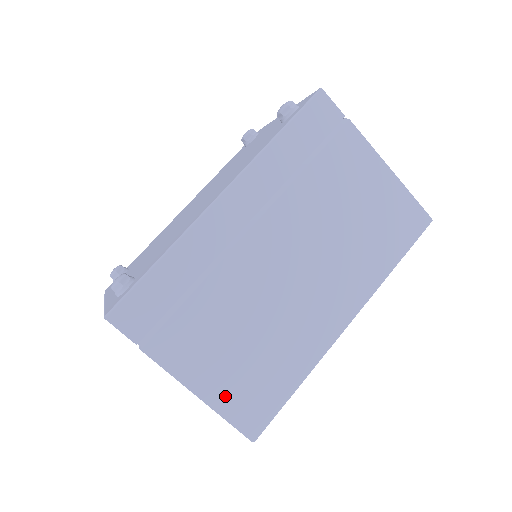
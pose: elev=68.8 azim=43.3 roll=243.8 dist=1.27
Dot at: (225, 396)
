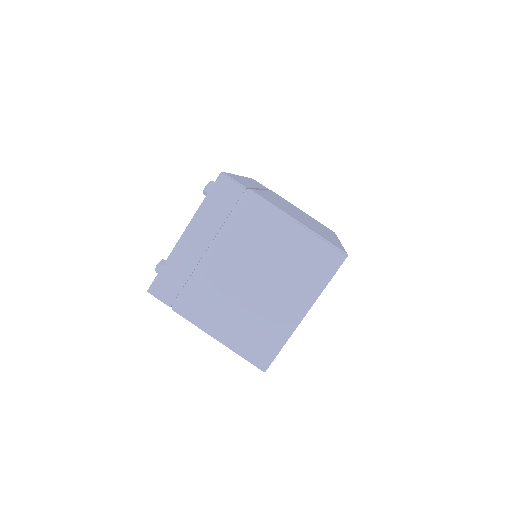
Dot at: (311, 229)
